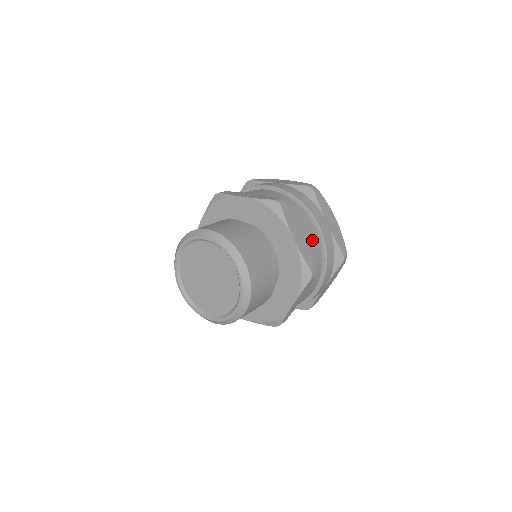
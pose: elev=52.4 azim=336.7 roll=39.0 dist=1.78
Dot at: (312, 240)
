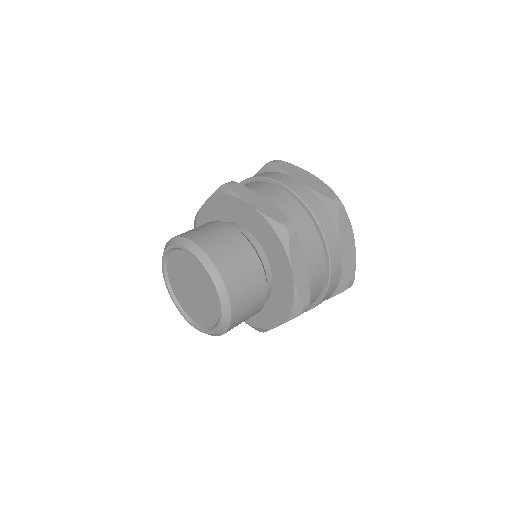
Dot at: (316, 270)
